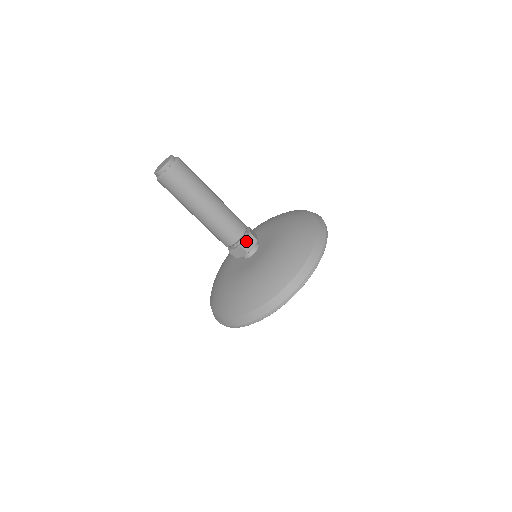
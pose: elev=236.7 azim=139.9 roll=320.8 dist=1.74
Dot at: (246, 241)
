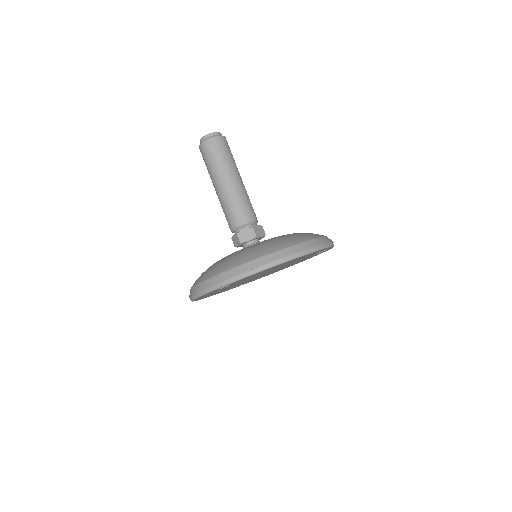
Dot at: (245, 231)
